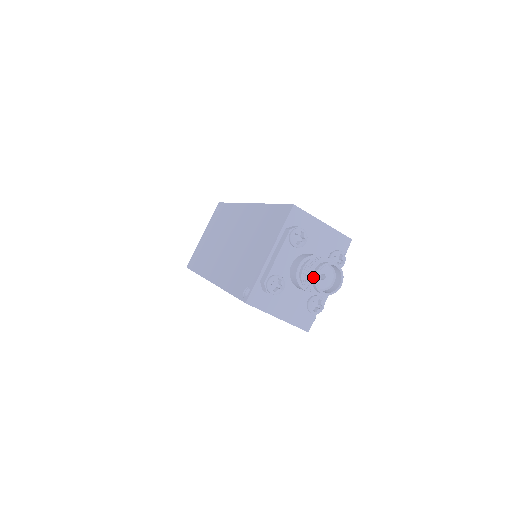
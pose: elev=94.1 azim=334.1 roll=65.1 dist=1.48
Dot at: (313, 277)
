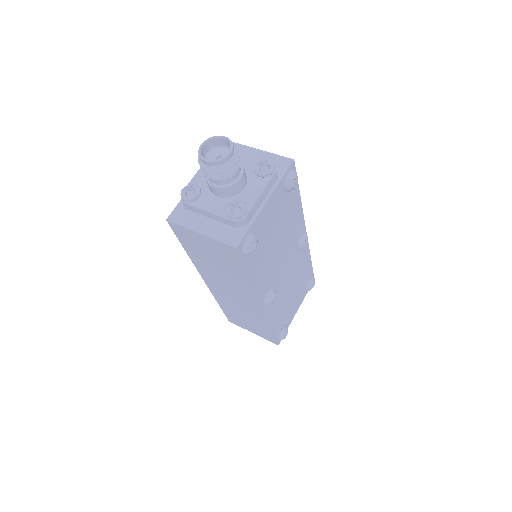
Dot at: (199, 151)
